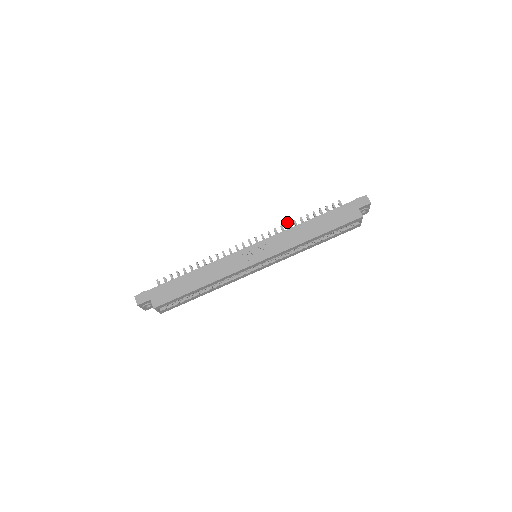
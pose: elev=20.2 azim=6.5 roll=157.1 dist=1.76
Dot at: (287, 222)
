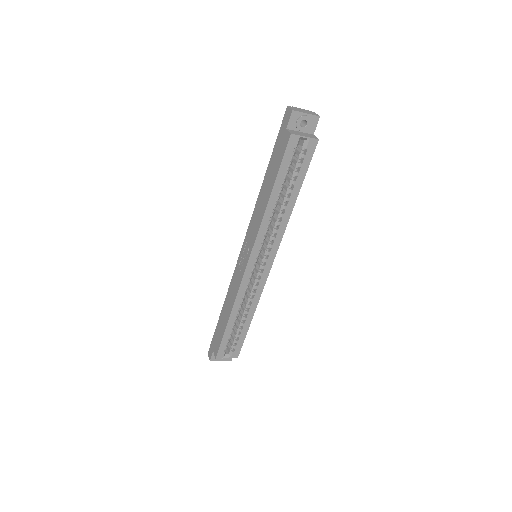
Dot at: occluded
